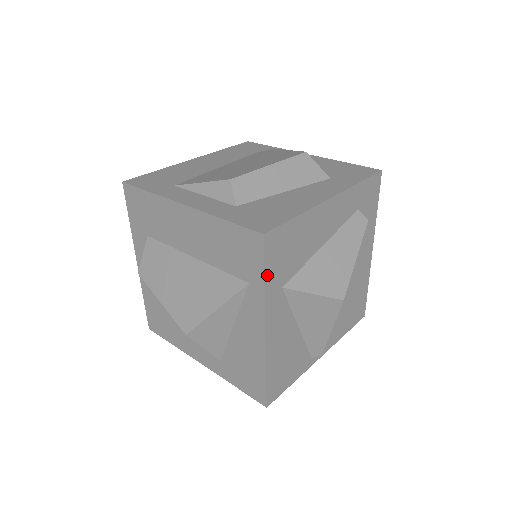
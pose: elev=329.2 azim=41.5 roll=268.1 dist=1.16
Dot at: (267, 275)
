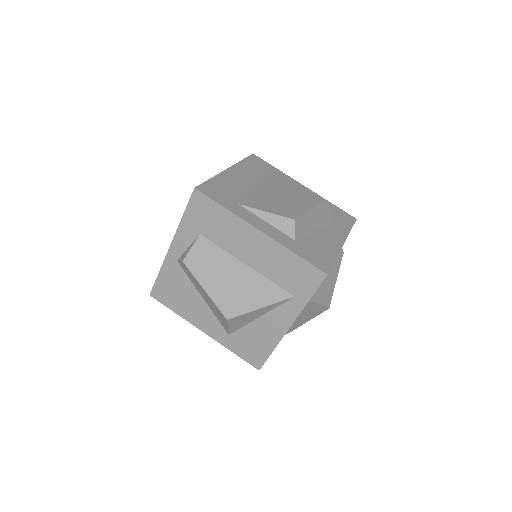
Dot at: occluded
